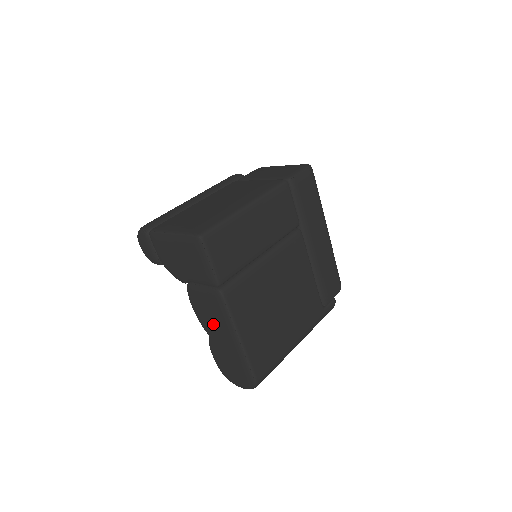
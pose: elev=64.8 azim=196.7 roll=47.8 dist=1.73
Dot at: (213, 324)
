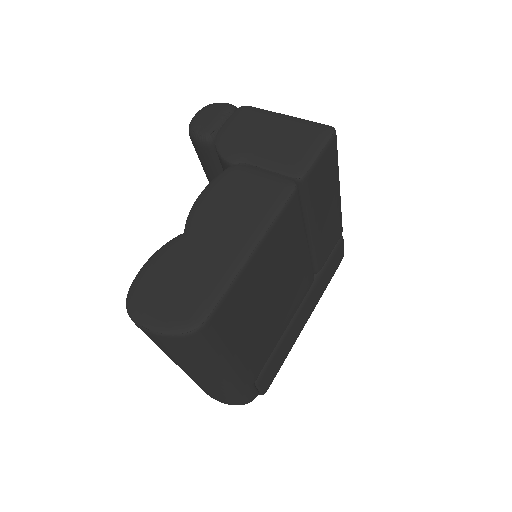
Dot at: (225, 216)
